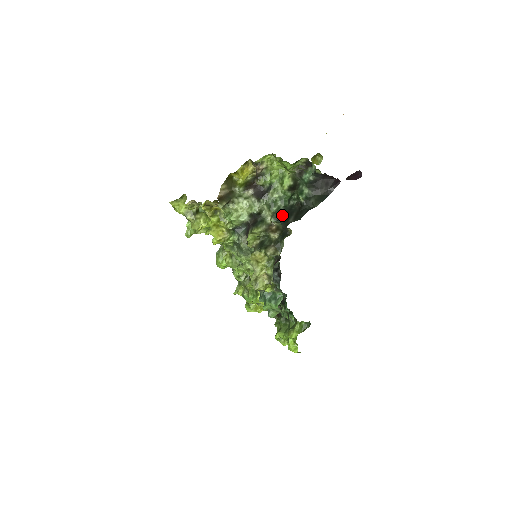
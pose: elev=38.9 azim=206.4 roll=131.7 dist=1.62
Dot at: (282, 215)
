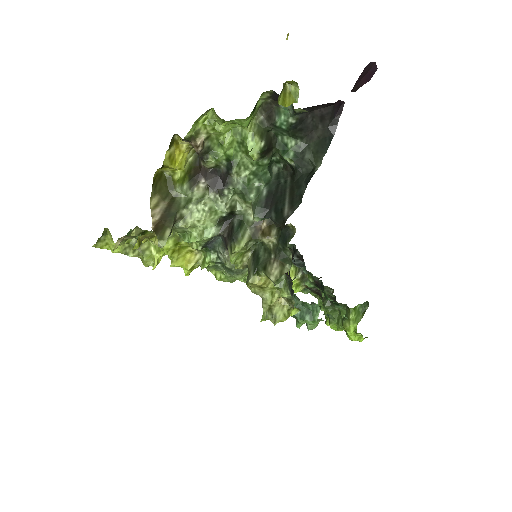
Dot at: (268, 203)
